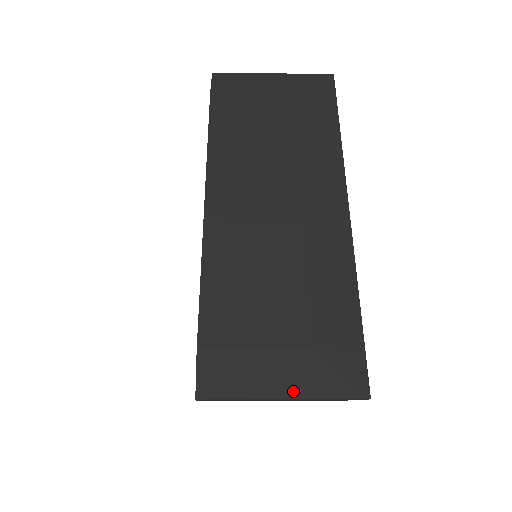
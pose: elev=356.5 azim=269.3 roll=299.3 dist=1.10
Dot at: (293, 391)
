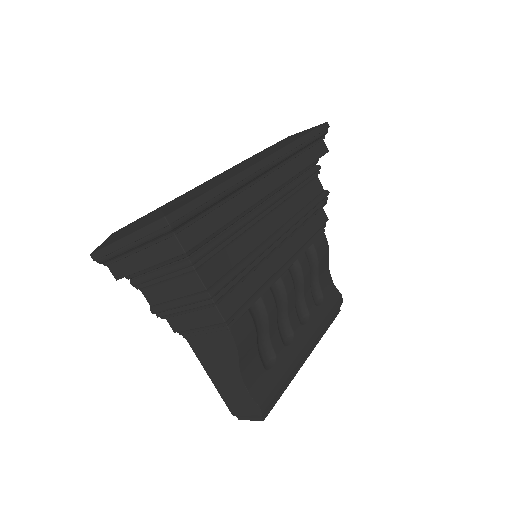
Dot at: (131, 232)
